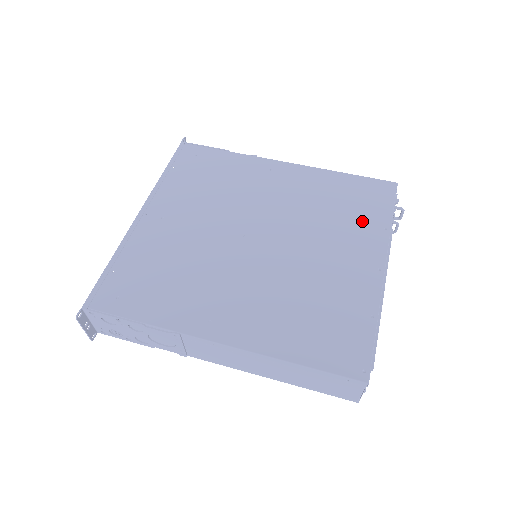
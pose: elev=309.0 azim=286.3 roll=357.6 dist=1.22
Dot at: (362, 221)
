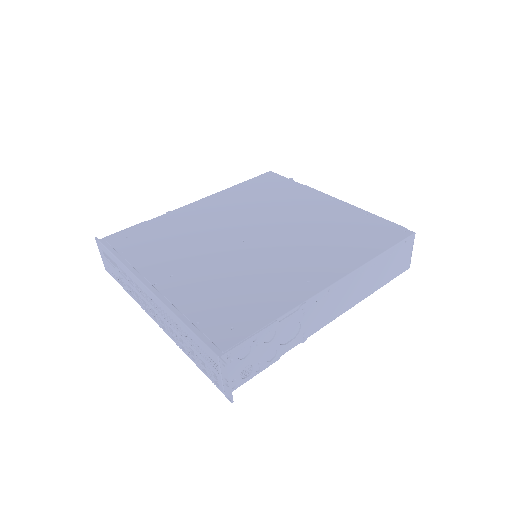
Dot at: (287, 192)
